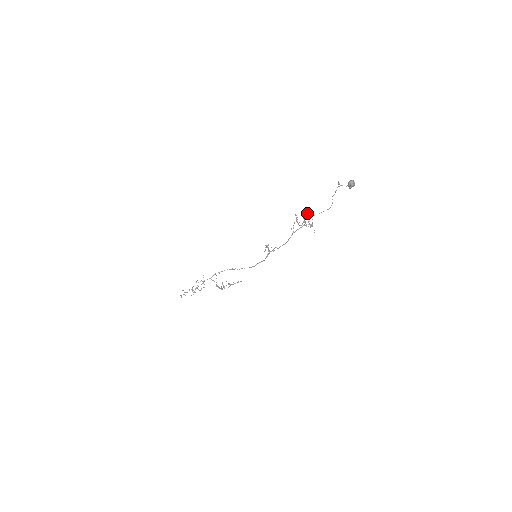
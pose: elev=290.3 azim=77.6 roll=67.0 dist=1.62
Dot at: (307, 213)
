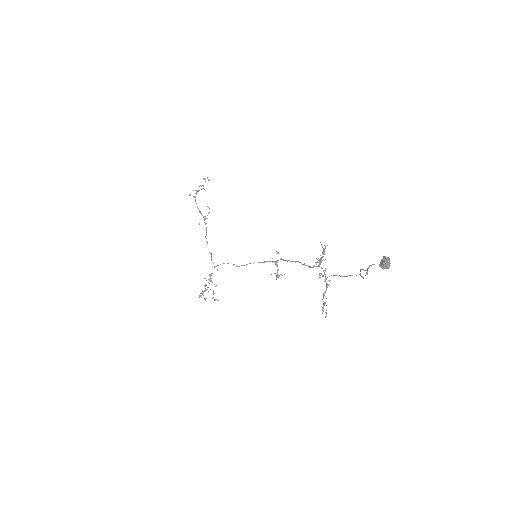
Dot at: (319, 263)
